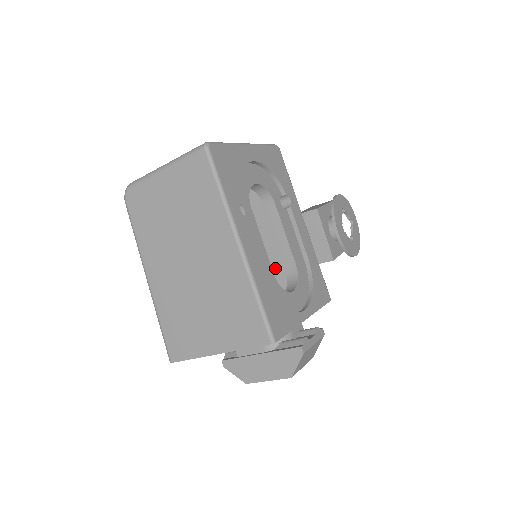
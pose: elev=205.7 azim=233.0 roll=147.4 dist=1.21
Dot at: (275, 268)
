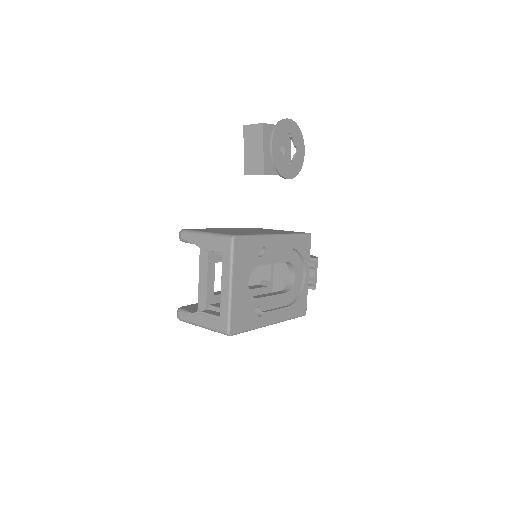
Dot at: occluded
